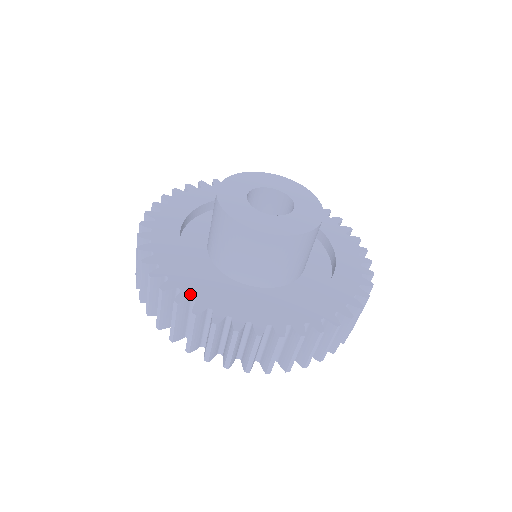
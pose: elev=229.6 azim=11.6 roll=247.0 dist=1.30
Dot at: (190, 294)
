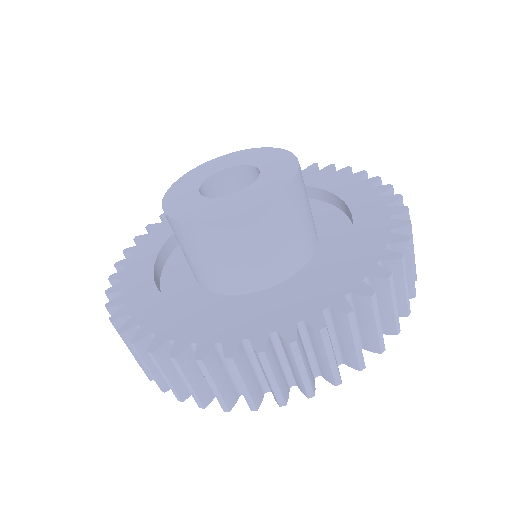
Dot at: (186, 339)
